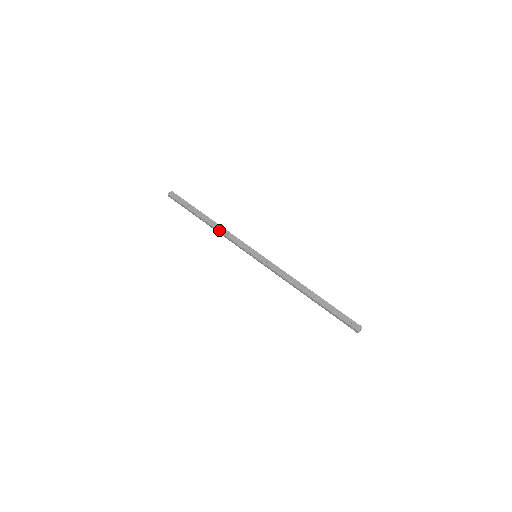
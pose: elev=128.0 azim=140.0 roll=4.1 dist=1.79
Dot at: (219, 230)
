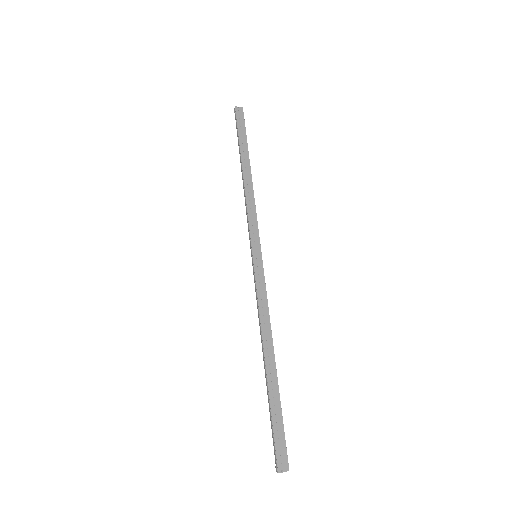
Dot at: (246, 190)
